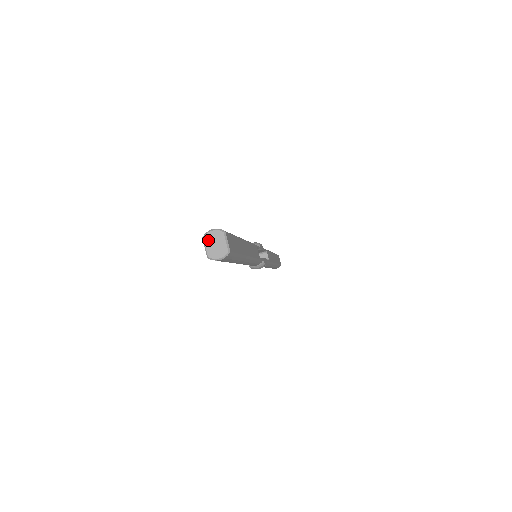
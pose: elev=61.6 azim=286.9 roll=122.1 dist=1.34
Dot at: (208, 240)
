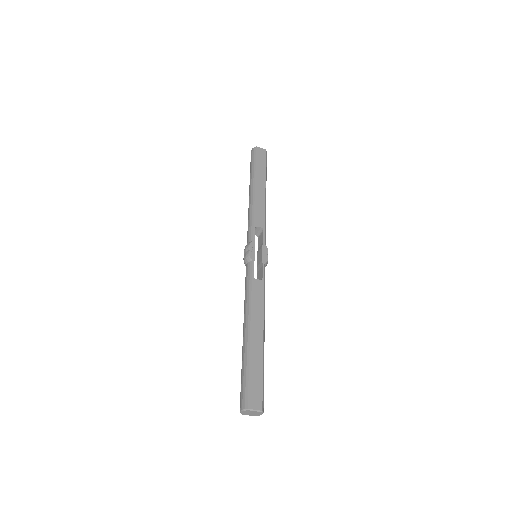
Dot at: (245, 414)
